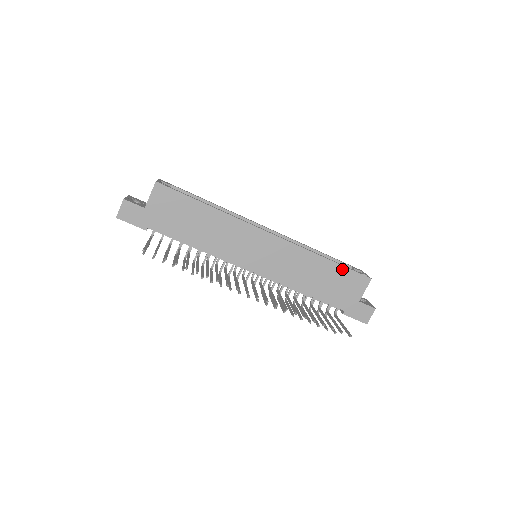
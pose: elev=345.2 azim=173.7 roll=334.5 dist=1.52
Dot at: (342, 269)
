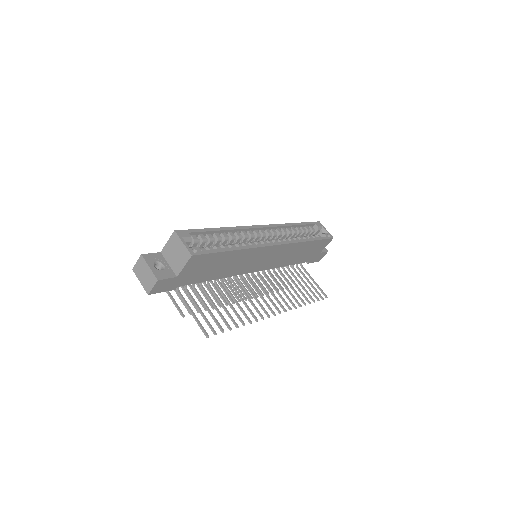
Dot at: (318, 242)
